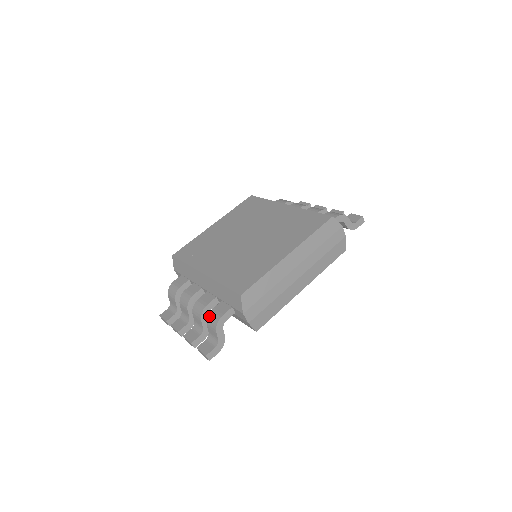
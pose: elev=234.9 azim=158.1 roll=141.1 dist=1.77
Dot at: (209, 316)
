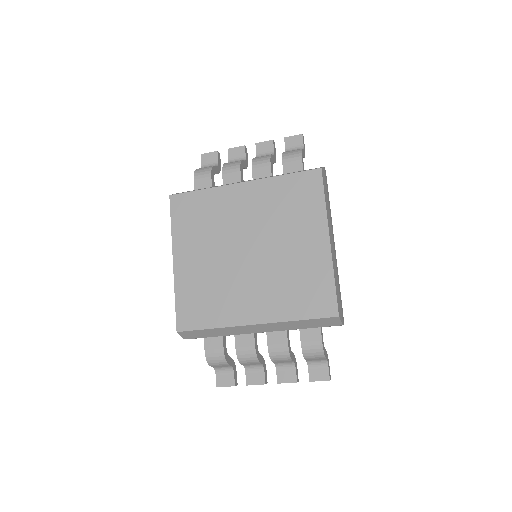
Dot at: (305, 352)
